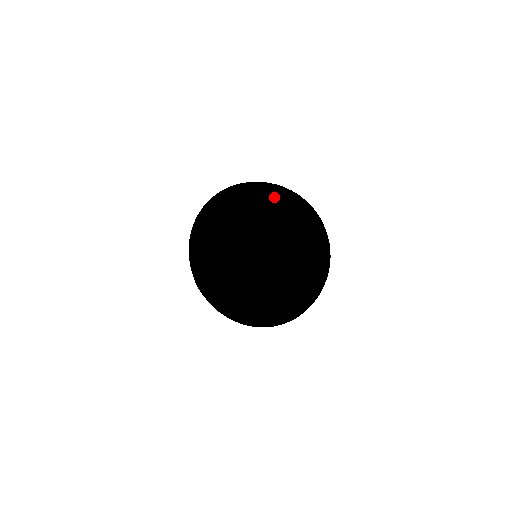
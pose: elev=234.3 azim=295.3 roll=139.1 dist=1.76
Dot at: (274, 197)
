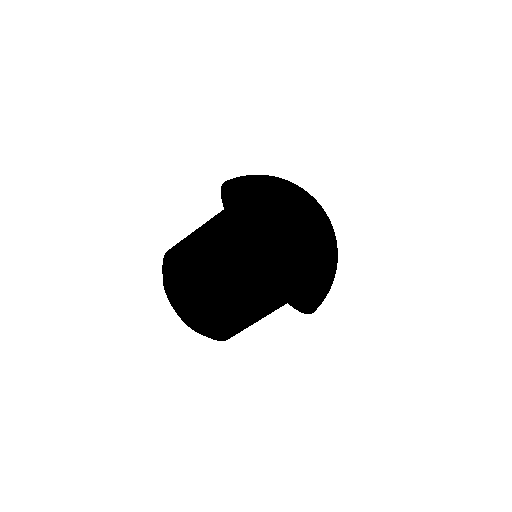
Dot at: occluded
